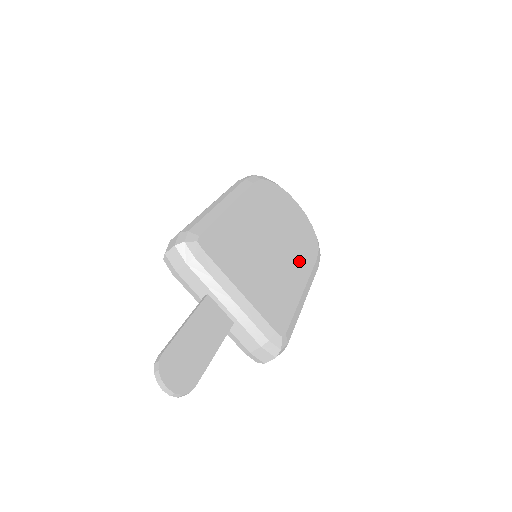
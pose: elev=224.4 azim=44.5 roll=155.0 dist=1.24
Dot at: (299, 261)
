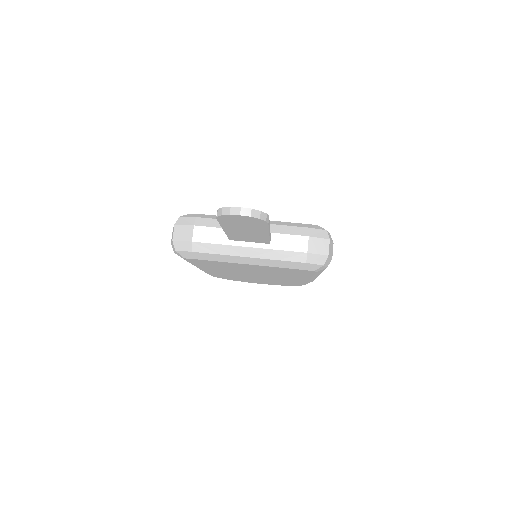
Dot at: occluded
